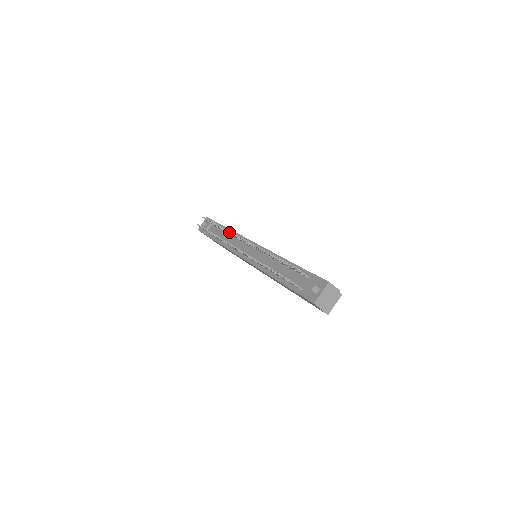
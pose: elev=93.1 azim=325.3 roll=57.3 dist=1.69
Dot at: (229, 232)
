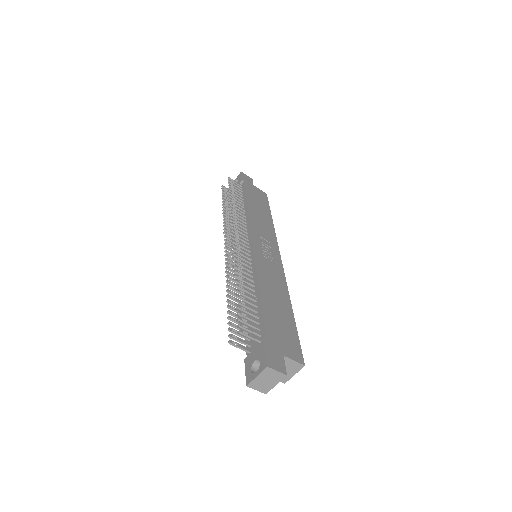
Dot at: (232, 219)
